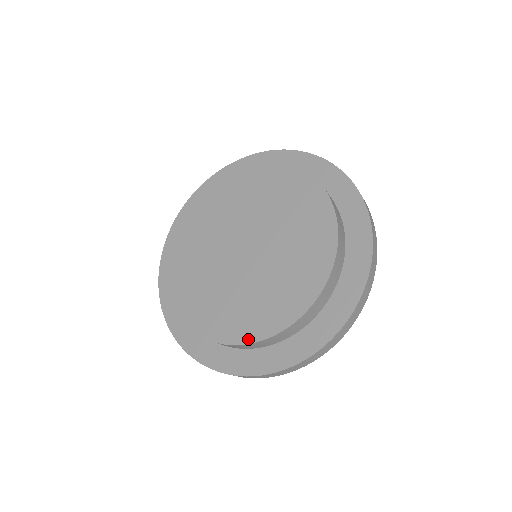
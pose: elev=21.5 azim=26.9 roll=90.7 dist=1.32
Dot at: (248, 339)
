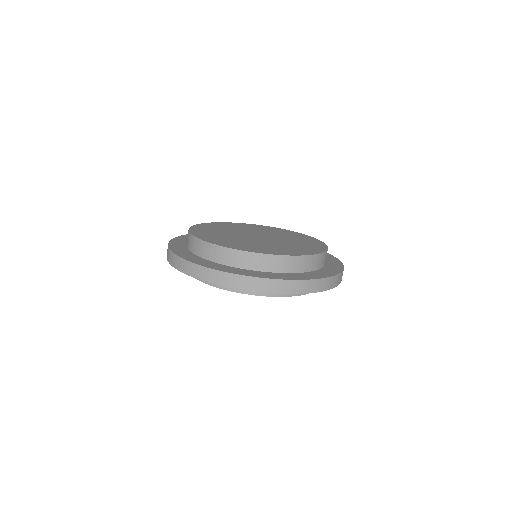
Dot at: (224, 245)
